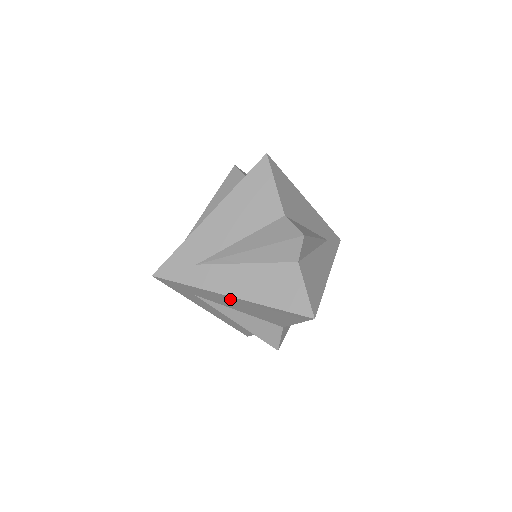
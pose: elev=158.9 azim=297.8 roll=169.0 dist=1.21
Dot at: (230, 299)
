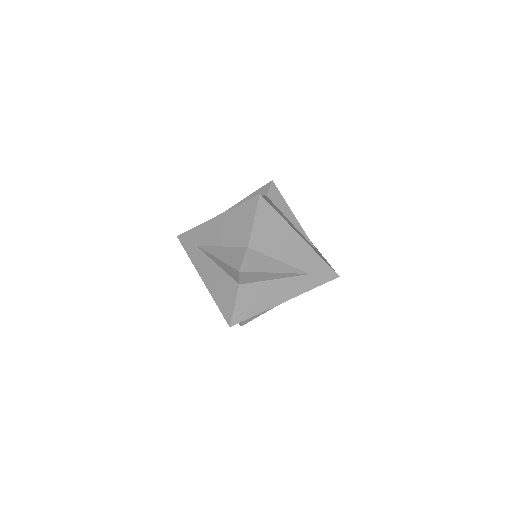
Dot at: occluded
